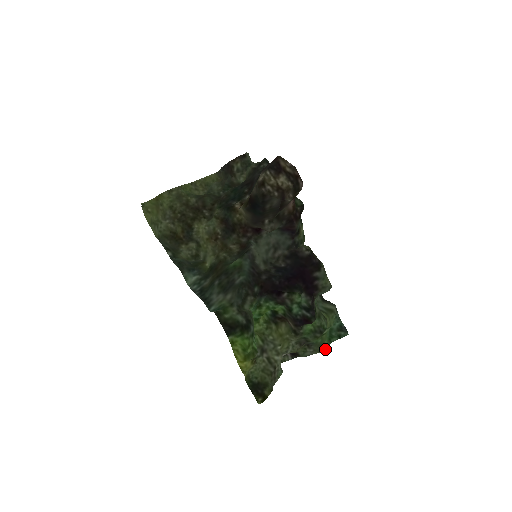
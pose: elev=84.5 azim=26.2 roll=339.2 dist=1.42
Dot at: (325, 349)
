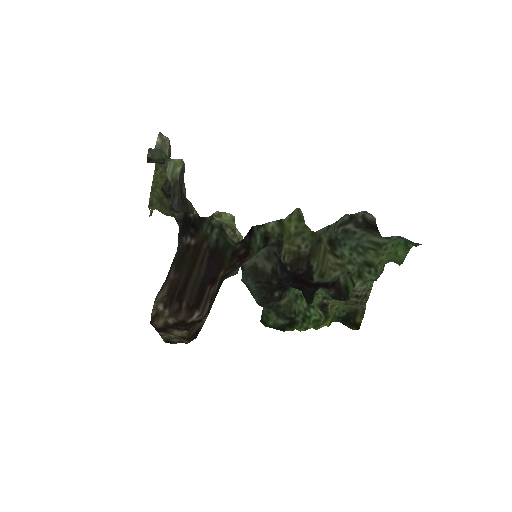
Dot at: (402, 263)
